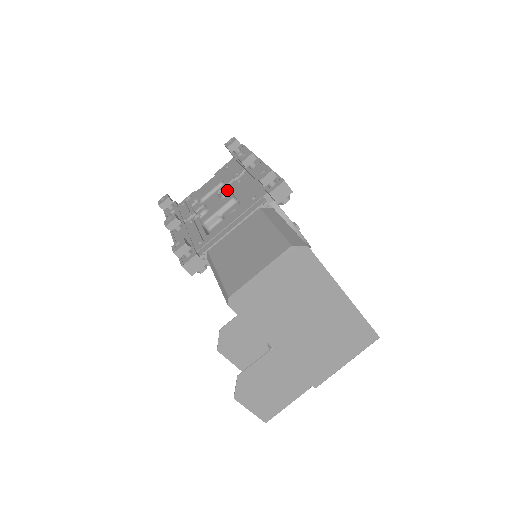
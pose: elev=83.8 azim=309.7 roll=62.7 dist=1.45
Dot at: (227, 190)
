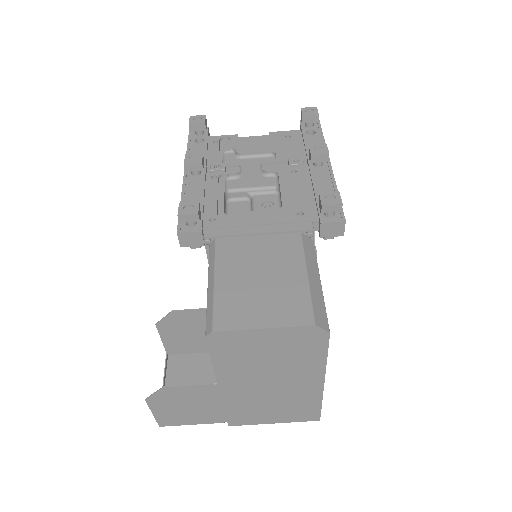
Dot at: (275, 171)
